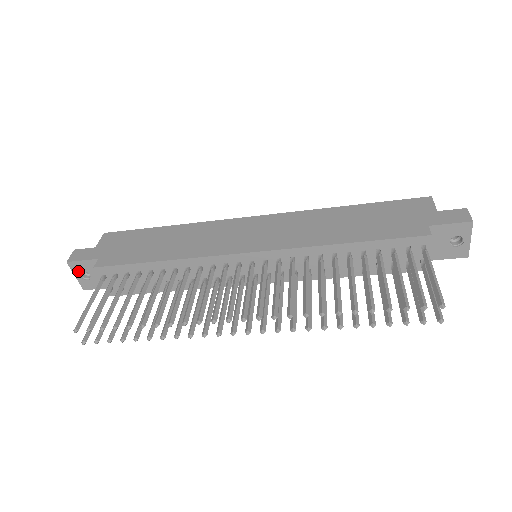
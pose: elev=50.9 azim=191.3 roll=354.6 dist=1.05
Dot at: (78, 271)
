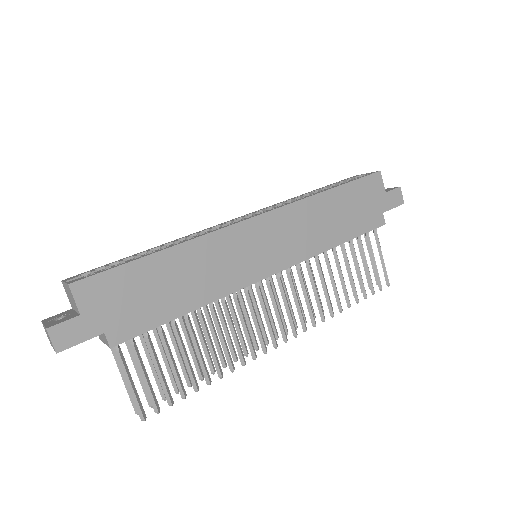
Dot at: occluded
